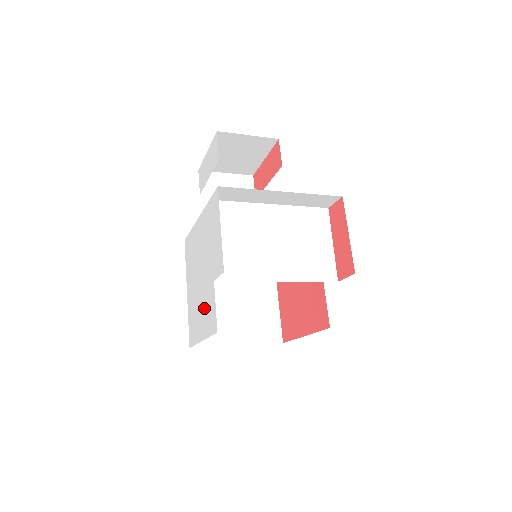
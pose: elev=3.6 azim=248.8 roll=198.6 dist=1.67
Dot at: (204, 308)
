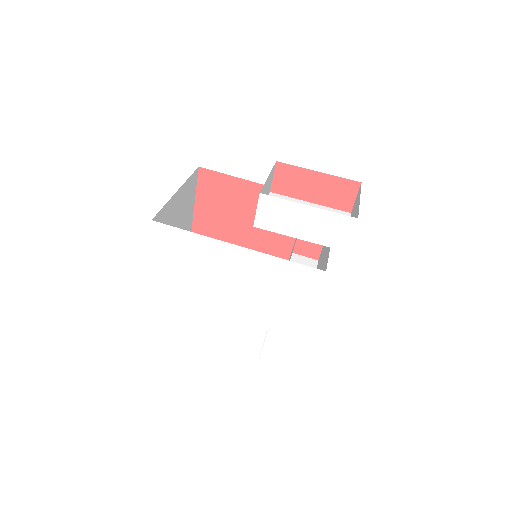
Dot at: (222, 331)
